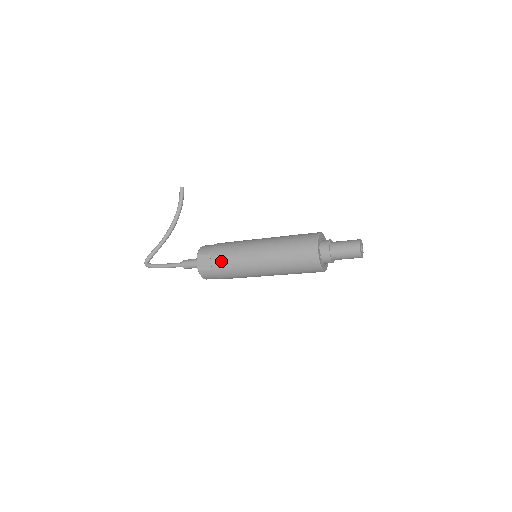
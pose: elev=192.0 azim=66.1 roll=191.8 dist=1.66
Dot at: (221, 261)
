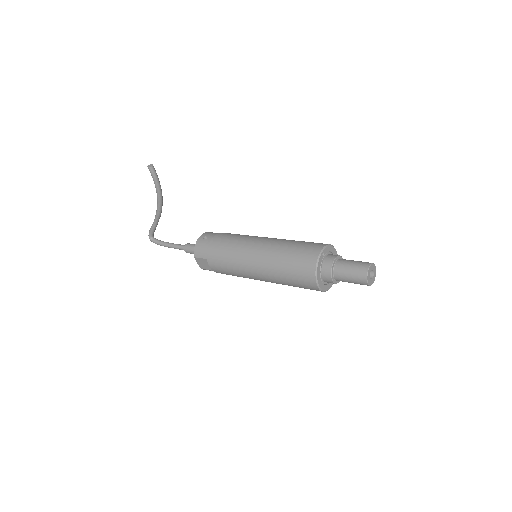
Dot at: (219, 269)
